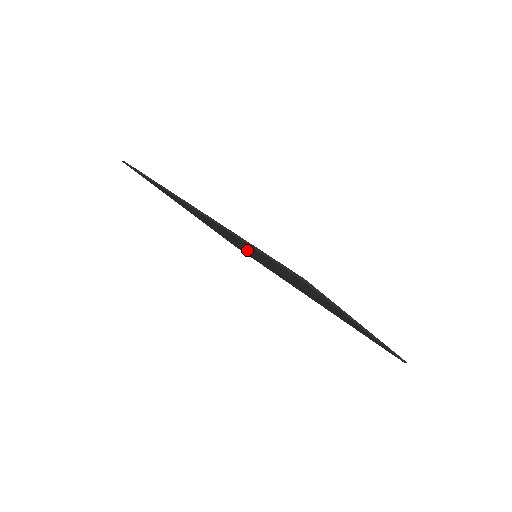
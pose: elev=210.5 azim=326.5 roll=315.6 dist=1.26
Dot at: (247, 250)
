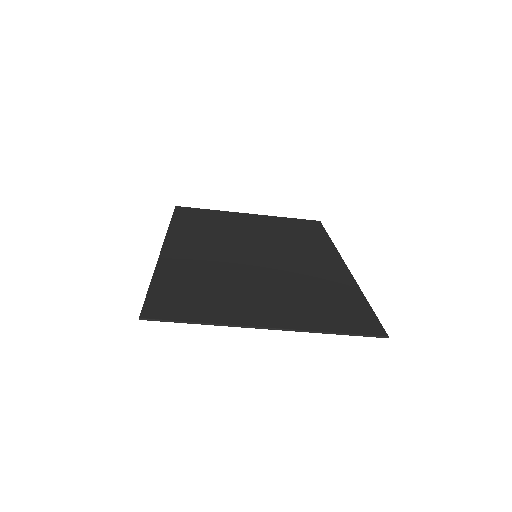
Dot at: (240, 256)
